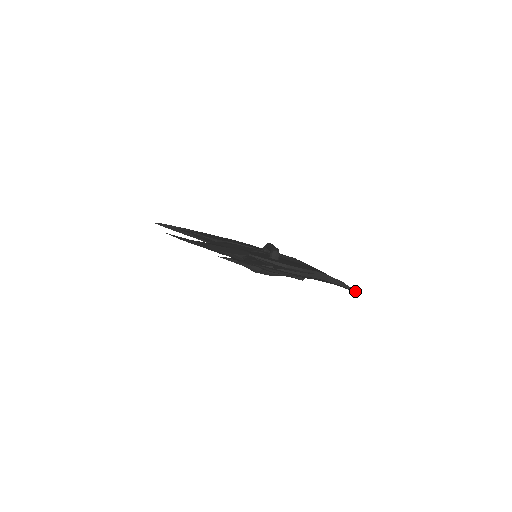
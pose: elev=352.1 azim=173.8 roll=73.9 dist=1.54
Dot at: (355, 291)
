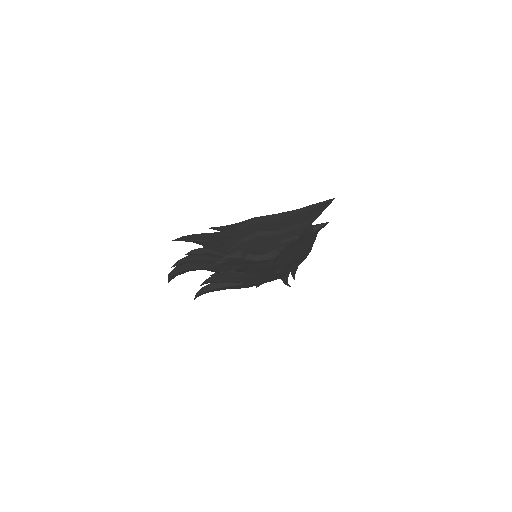
Dot at: (331, 200)
